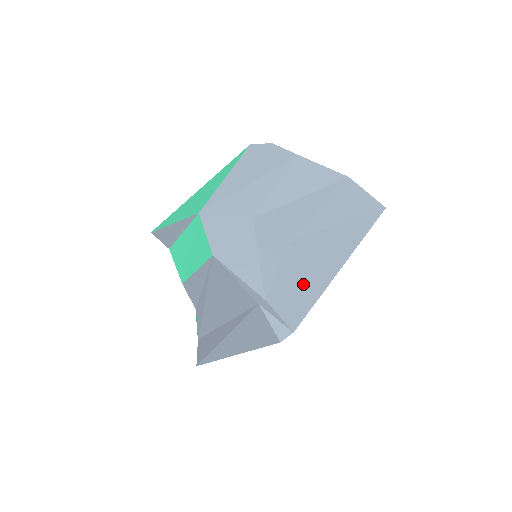
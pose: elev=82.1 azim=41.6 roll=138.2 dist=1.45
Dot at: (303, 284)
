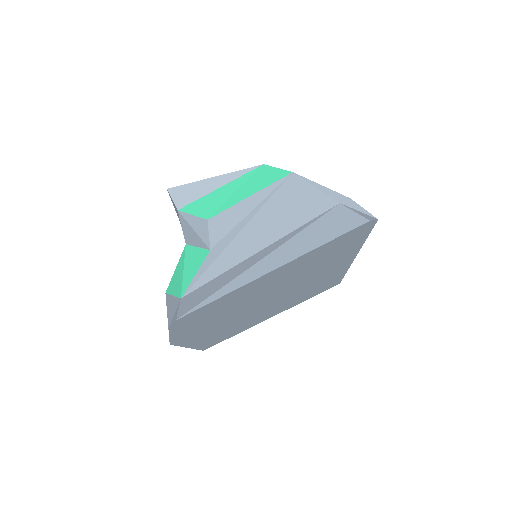
Dot at: occluded
